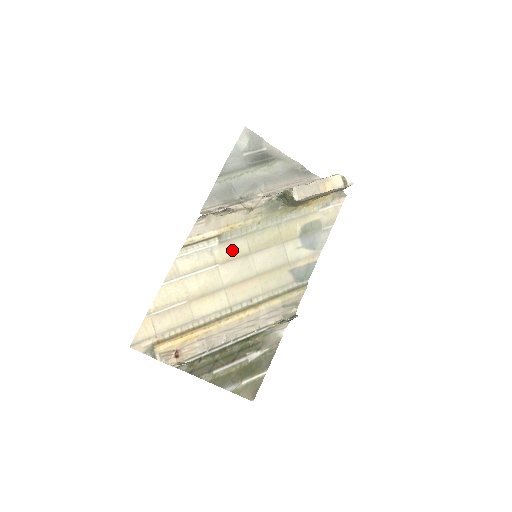
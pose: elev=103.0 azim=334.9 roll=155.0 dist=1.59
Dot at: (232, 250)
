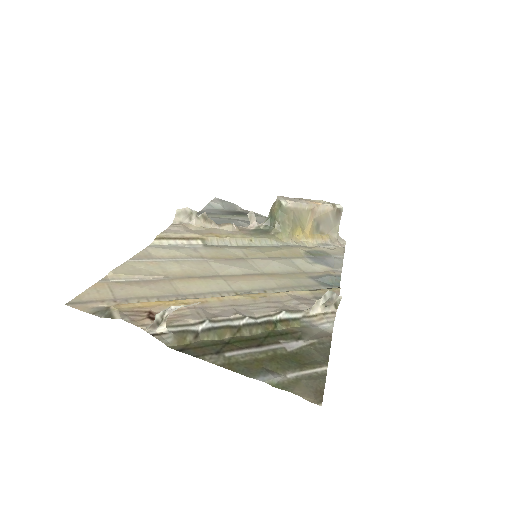
Dot at: (223, 253)
